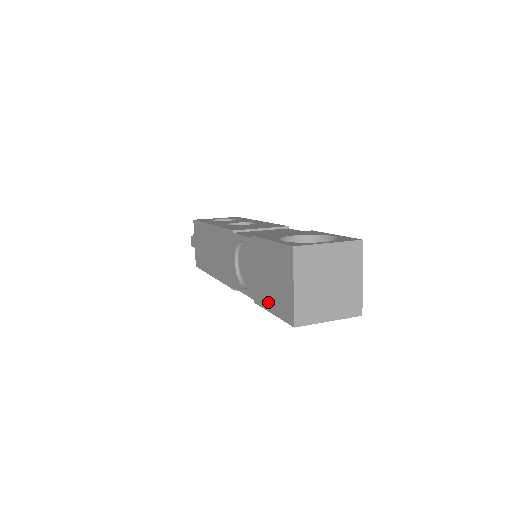
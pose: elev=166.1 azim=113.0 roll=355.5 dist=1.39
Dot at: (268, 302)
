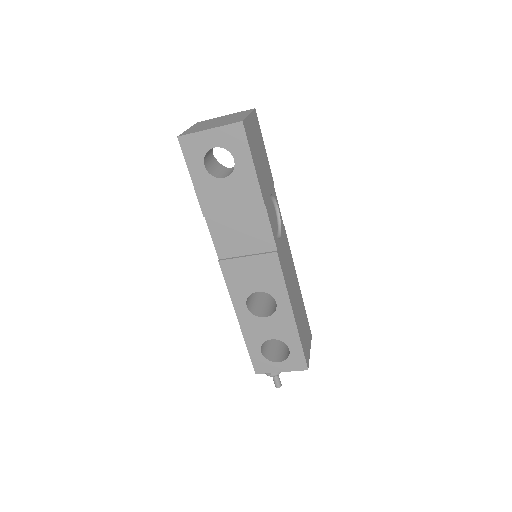
Dot at: occluded
